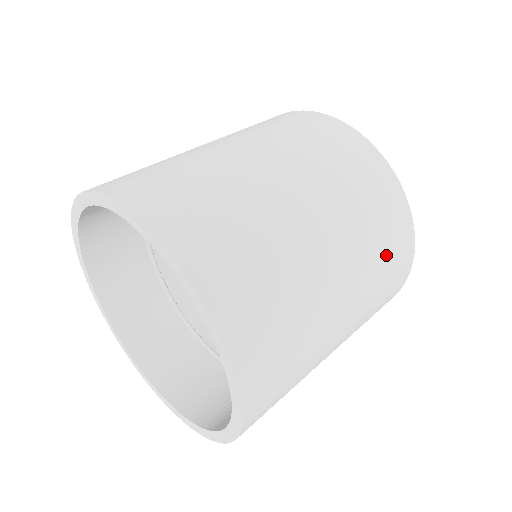
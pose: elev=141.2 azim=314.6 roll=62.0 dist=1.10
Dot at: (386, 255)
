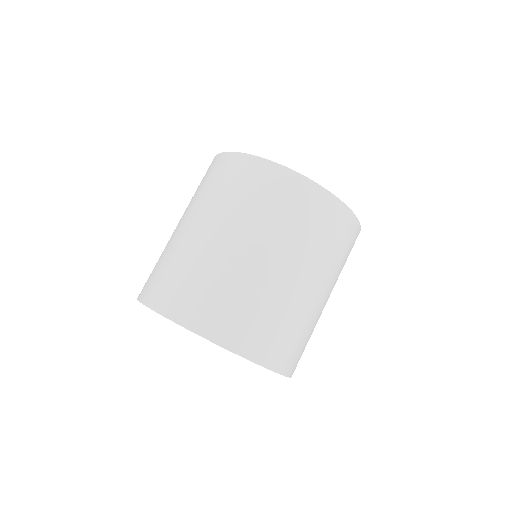
Dot at: (343, 251)
